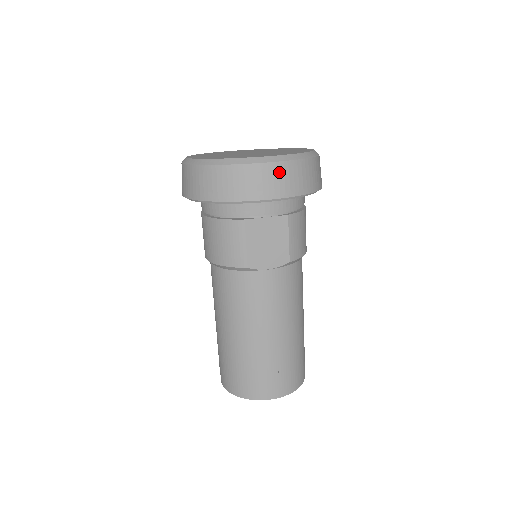
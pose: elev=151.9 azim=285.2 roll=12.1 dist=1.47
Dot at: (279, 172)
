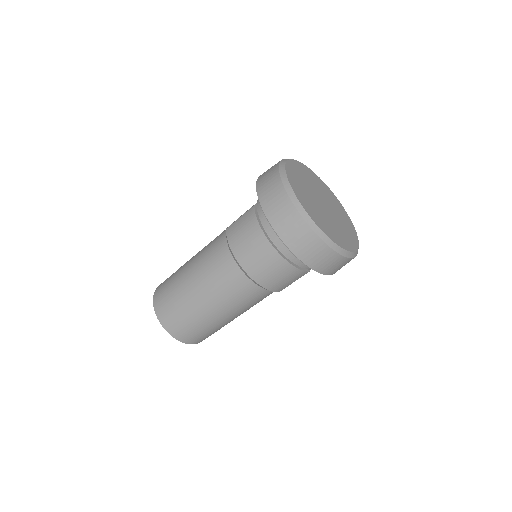
Dot at: occluded
